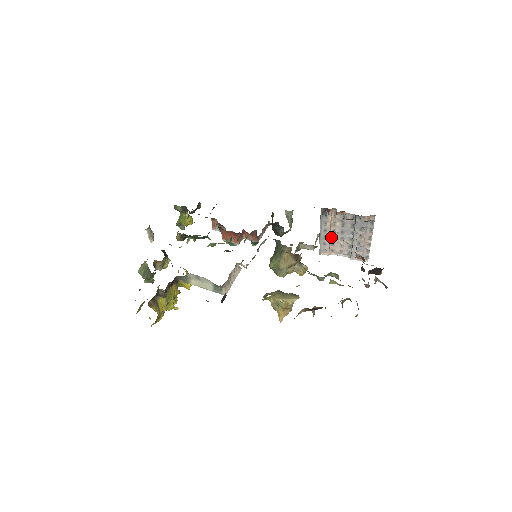
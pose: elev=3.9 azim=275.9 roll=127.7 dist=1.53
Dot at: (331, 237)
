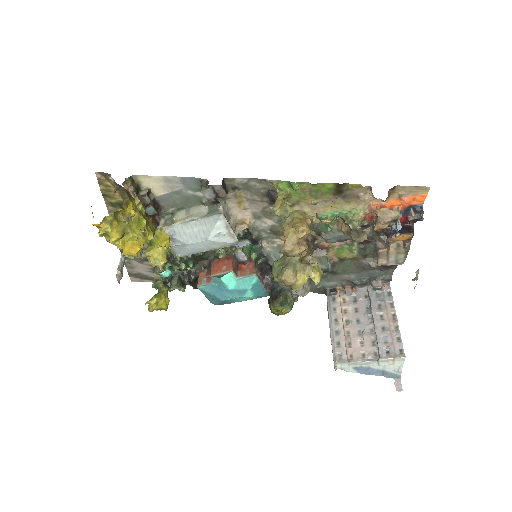
Dot at: (345, 333)
